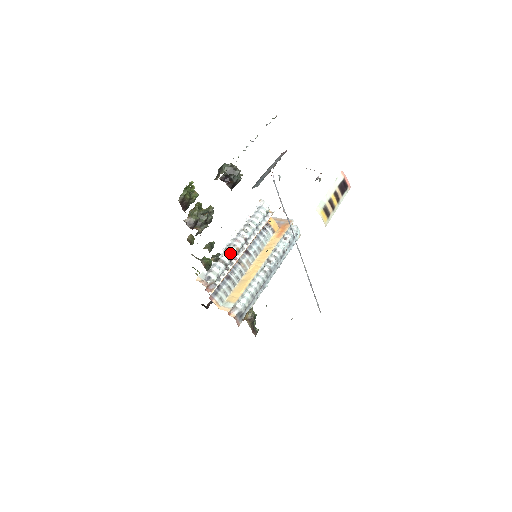
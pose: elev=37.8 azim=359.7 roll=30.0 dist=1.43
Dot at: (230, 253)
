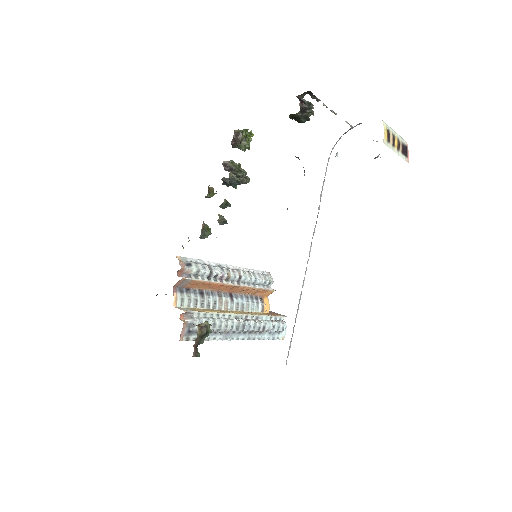
Dot at: (221, 270)
